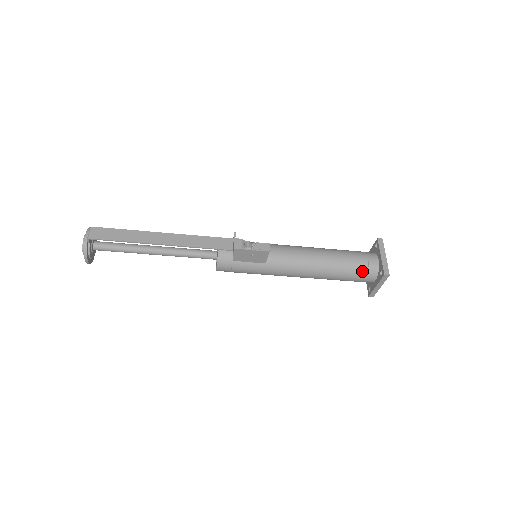
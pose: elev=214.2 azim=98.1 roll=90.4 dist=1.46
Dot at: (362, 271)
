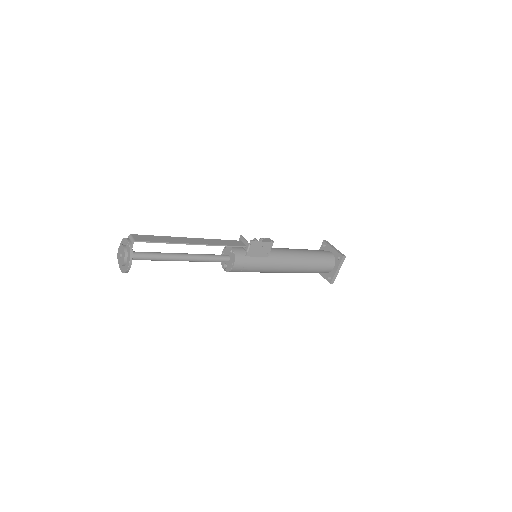
Dot at: (326, 260)
